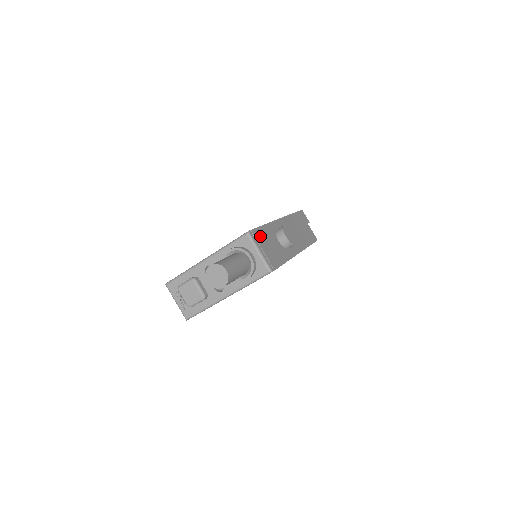
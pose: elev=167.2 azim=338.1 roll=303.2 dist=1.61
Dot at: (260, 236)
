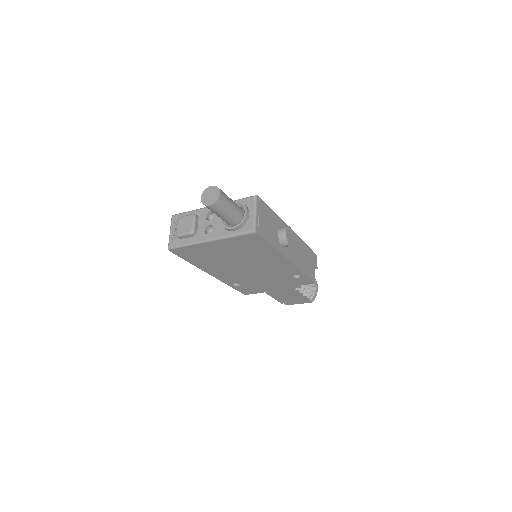
Dot at: (264, 209)
